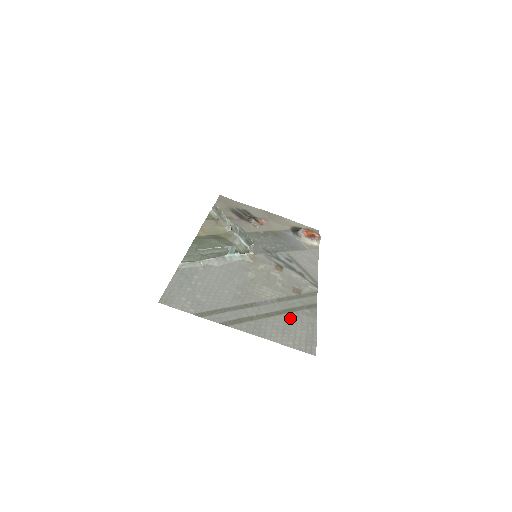
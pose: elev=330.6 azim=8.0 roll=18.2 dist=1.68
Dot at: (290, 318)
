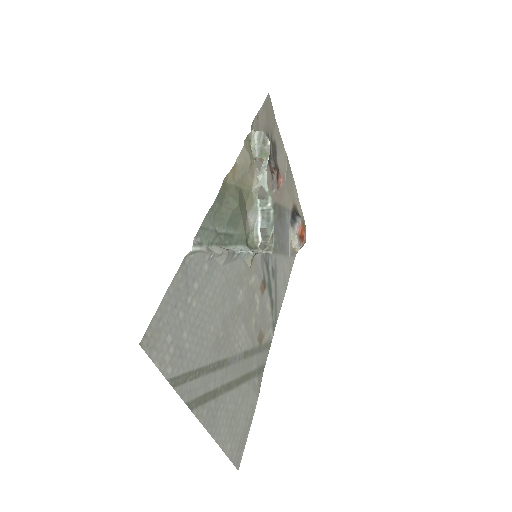
Dot at: (242, 394)
